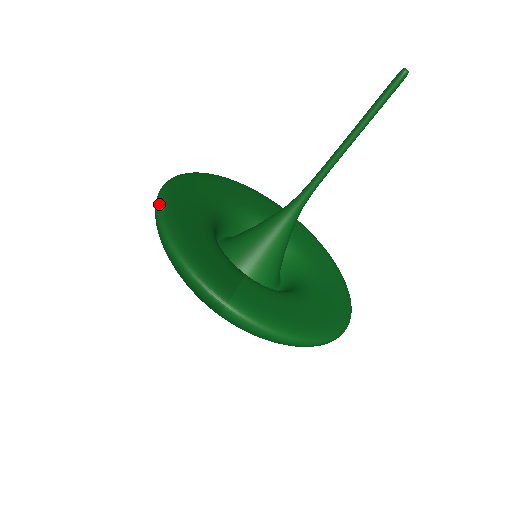
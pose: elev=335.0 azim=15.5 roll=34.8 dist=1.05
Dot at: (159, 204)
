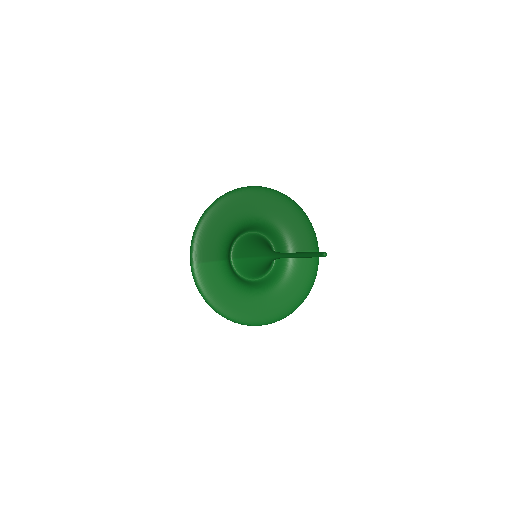
Dot at: (220, 197)
